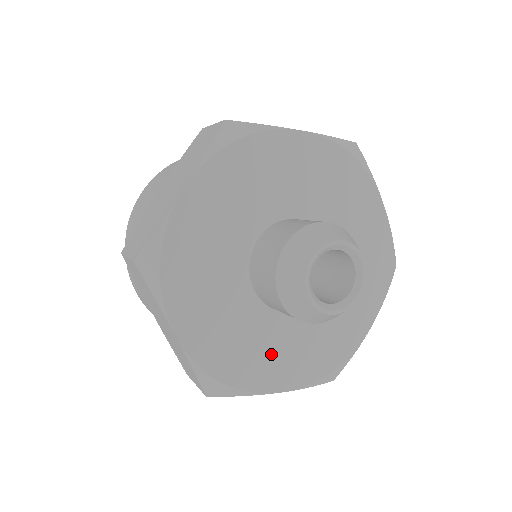
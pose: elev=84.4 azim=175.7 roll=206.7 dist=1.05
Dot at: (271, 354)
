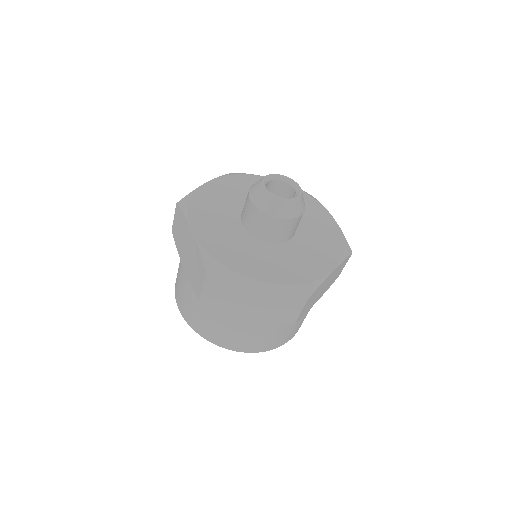
Dot at: (308, 259)
